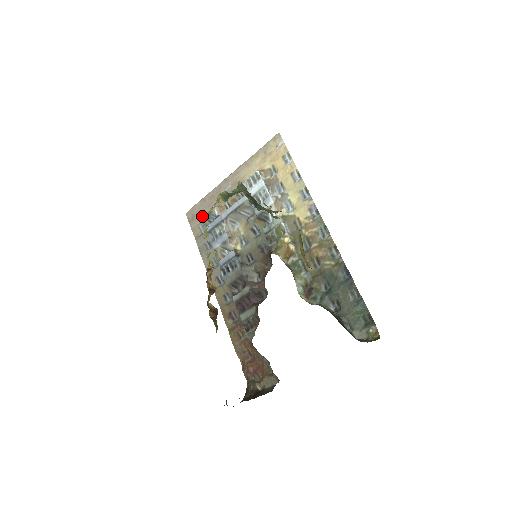
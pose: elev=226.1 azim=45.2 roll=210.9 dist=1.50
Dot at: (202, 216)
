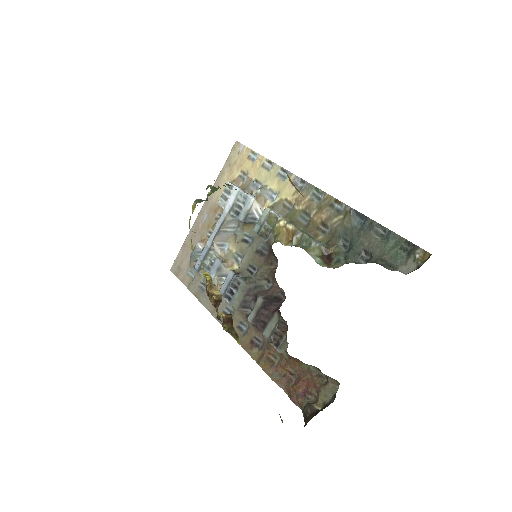
Dot at: (187, 261)
